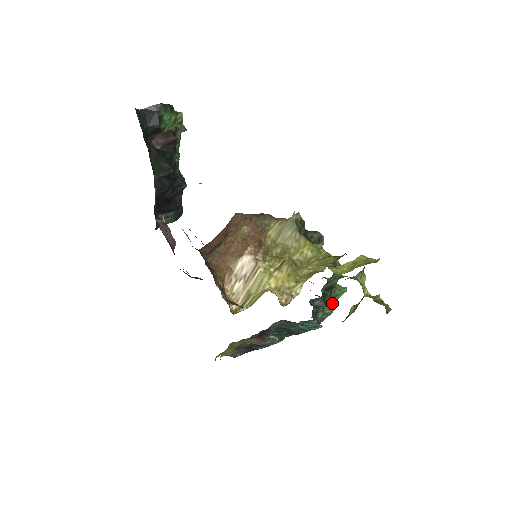
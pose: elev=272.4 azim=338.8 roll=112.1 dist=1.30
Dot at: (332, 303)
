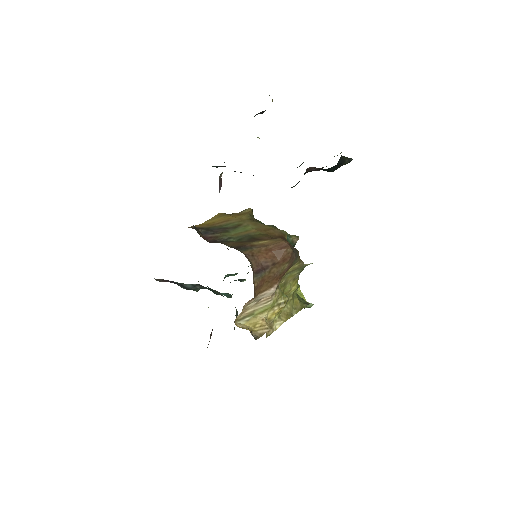
Dot at: occluded
